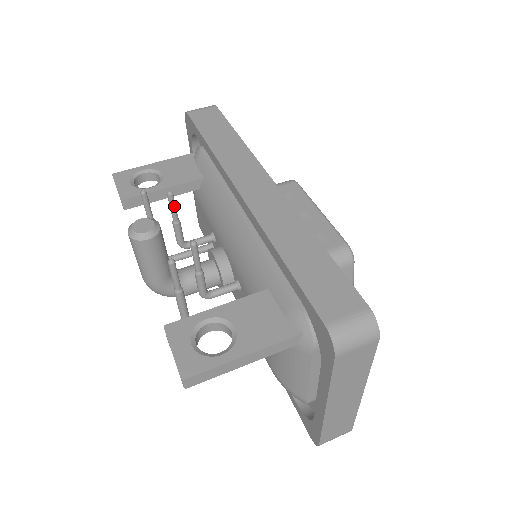
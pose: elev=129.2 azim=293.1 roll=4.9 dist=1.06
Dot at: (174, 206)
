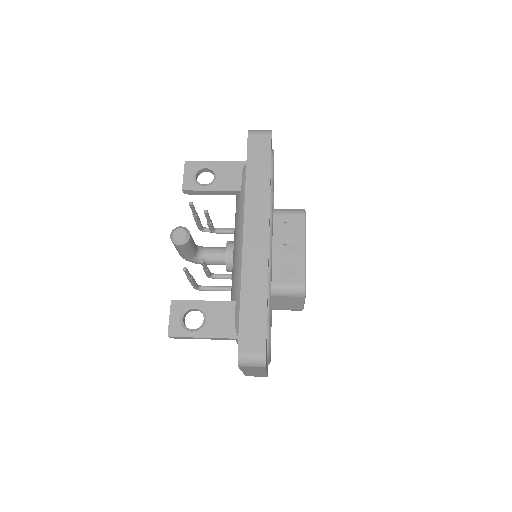
Dot at: (208, 217)
